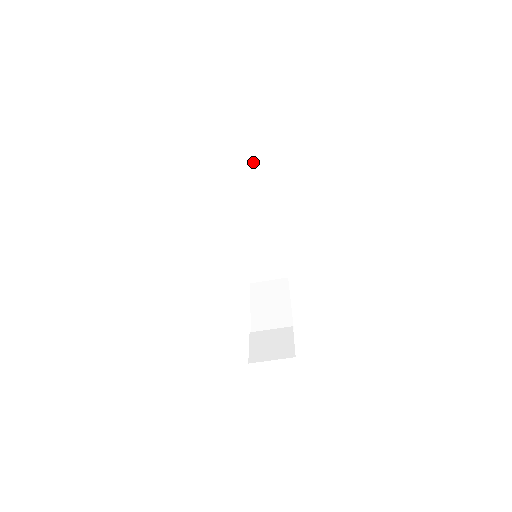
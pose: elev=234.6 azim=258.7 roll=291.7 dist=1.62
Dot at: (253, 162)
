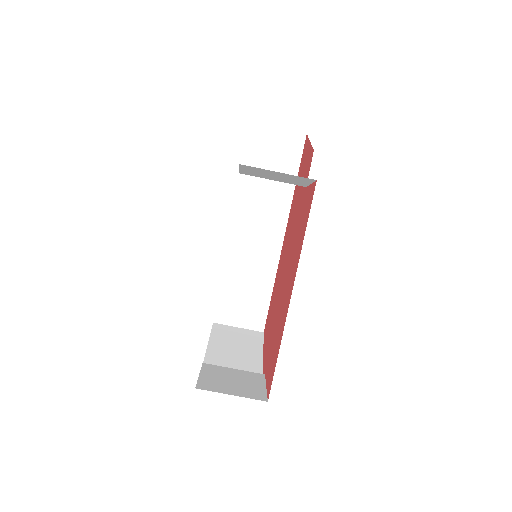
Dot at: (286, 163)
